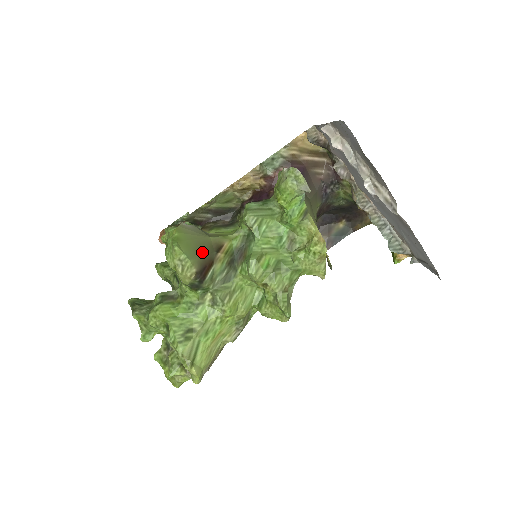
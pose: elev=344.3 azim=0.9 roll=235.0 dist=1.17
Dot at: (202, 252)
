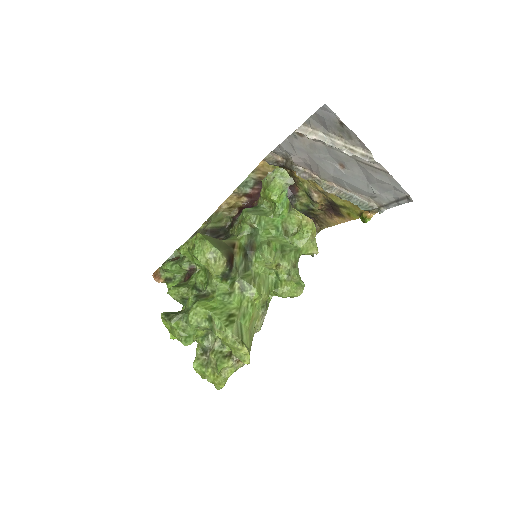
Dot at: (223, 247)
